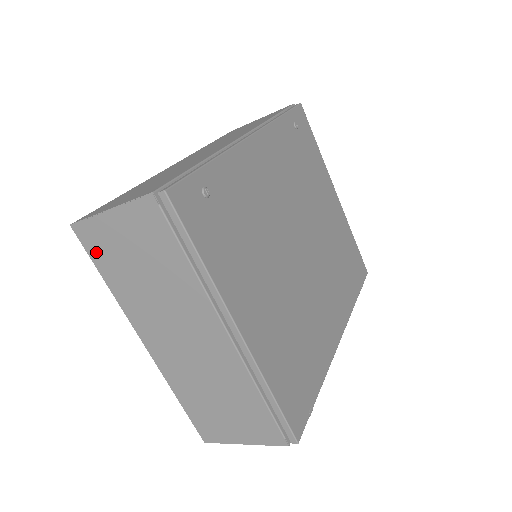
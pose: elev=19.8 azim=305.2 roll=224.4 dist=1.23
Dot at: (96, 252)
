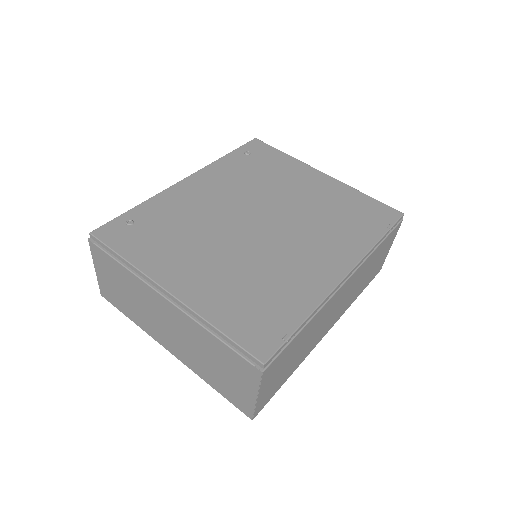
Dot at: (114, 302)
